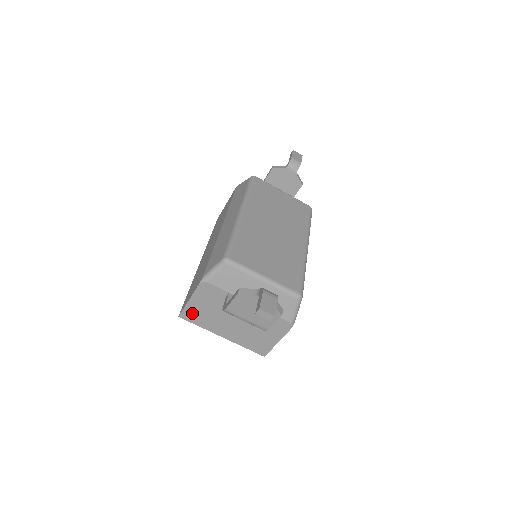
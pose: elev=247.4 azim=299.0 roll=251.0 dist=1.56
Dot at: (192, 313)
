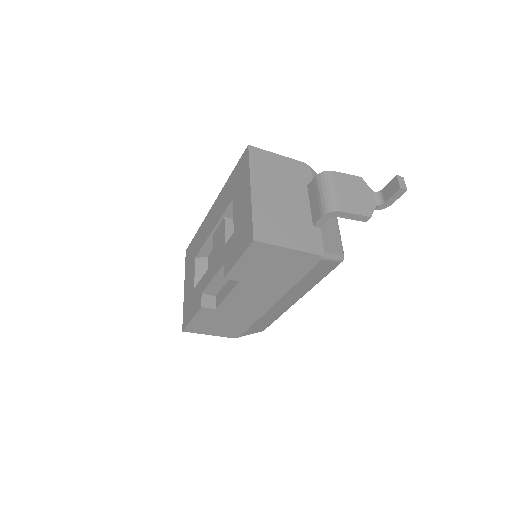
Dot at: (263, 157)
